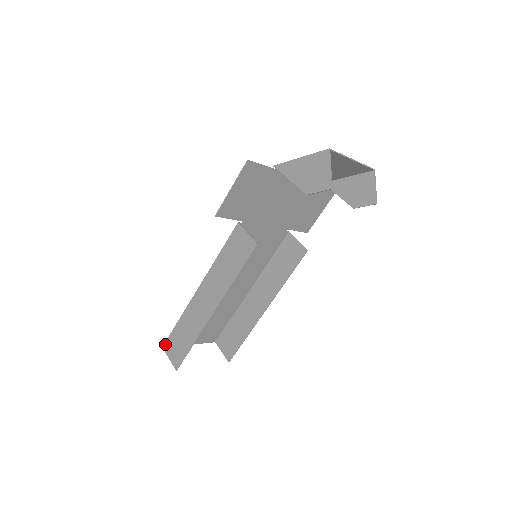
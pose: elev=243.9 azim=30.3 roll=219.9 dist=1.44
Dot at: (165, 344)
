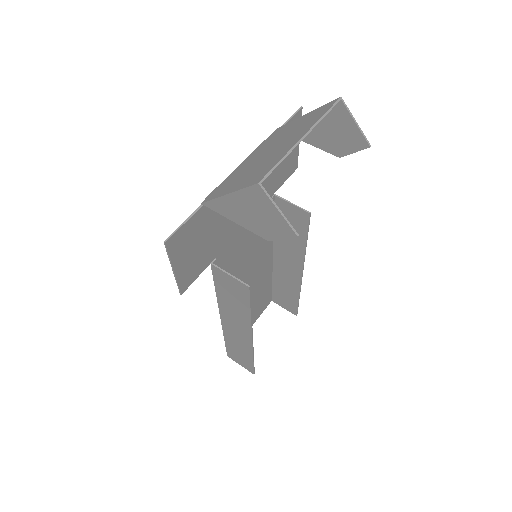
Dot at: (228, 355)
